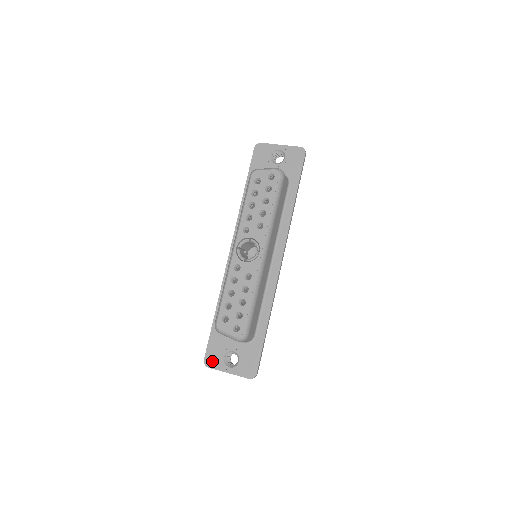
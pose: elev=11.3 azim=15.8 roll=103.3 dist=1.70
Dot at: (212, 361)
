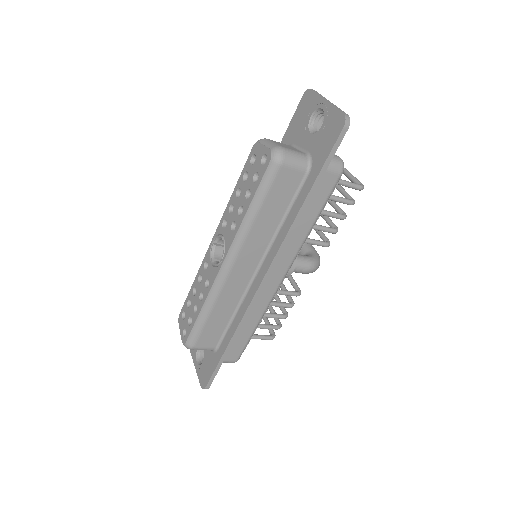
Dot at: occluded
